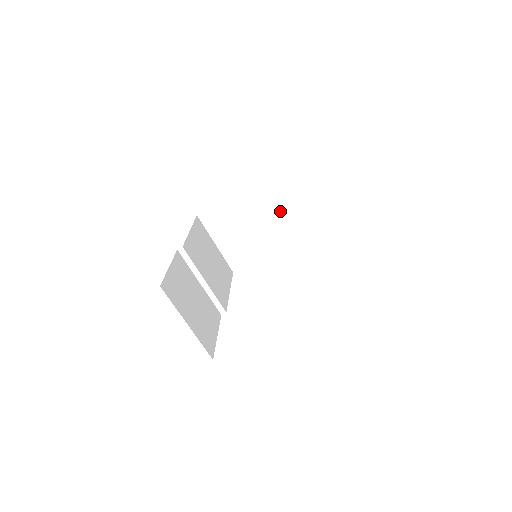
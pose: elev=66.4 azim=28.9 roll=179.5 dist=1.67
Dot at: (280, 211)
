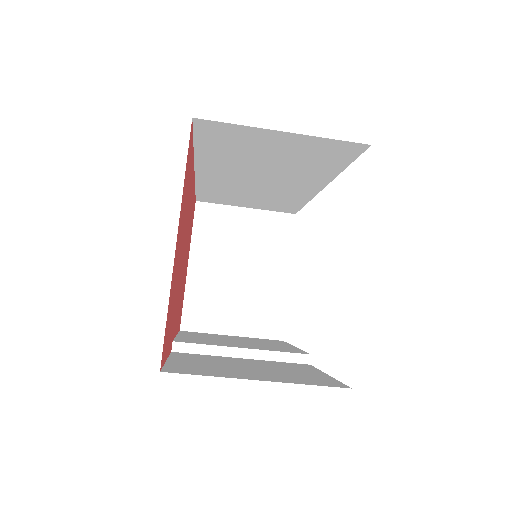
Dot at: (243, 230)
